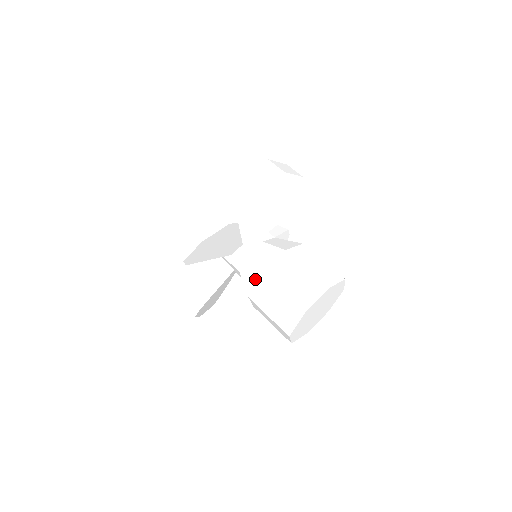
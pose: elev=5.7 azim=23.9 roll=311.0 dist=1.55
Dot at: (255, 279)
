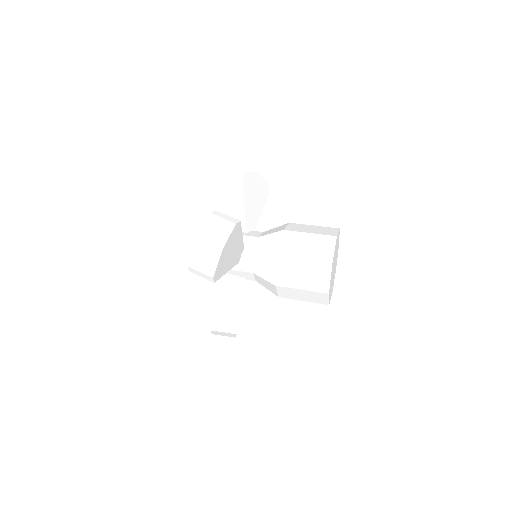
Dot at: (273, 266)
